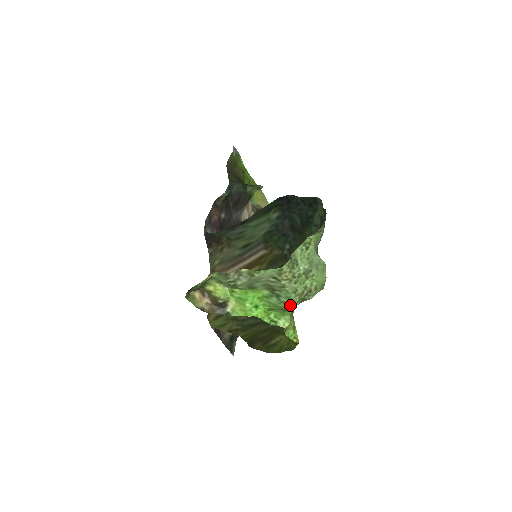
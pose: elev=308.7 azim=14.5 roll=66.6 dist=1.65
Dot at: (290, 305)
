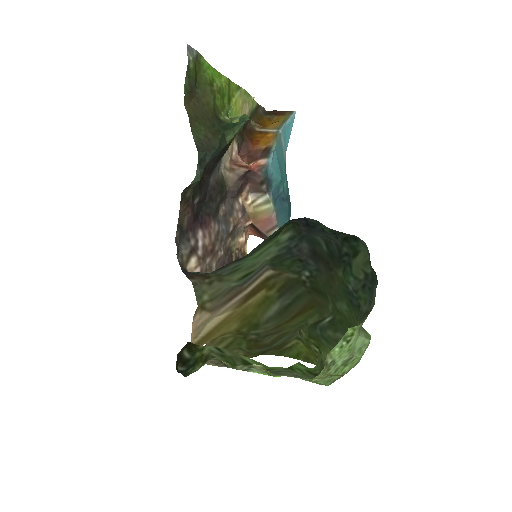
Dot at: occluded
